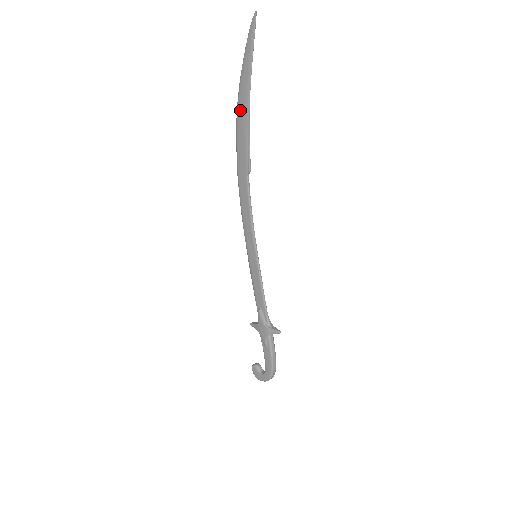
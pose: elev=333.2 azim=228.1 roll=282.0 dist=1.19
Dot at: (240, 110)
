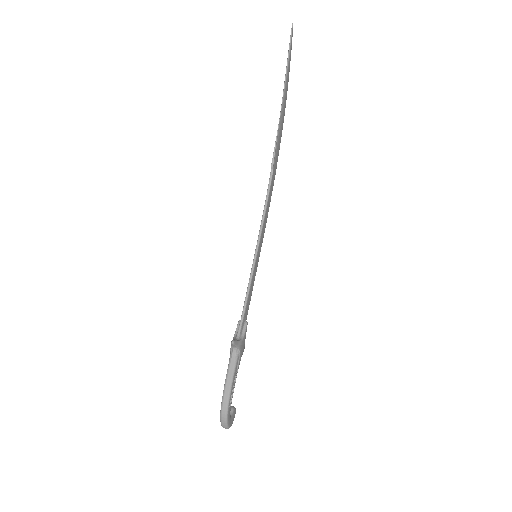
Dot at: occluded
